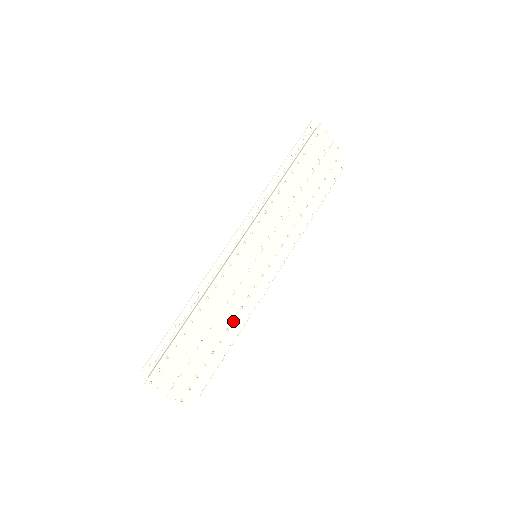
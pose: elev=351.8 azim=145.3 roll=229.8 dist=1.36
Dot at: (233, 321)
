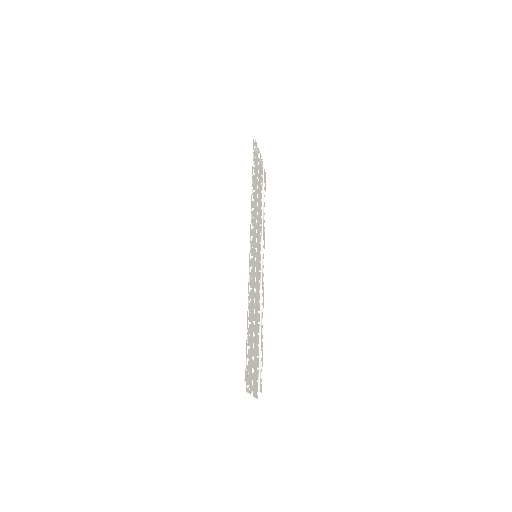
Dot at: (258, 314)
